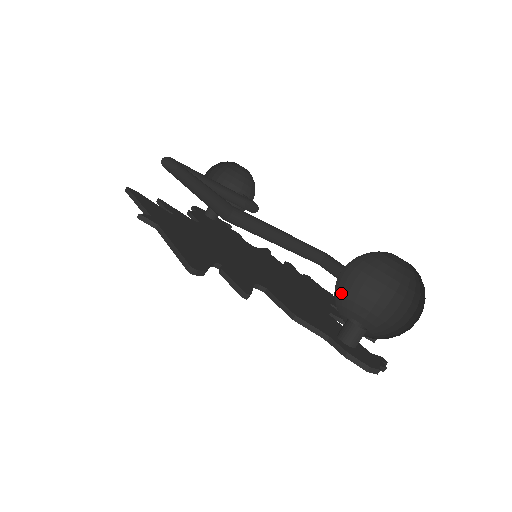
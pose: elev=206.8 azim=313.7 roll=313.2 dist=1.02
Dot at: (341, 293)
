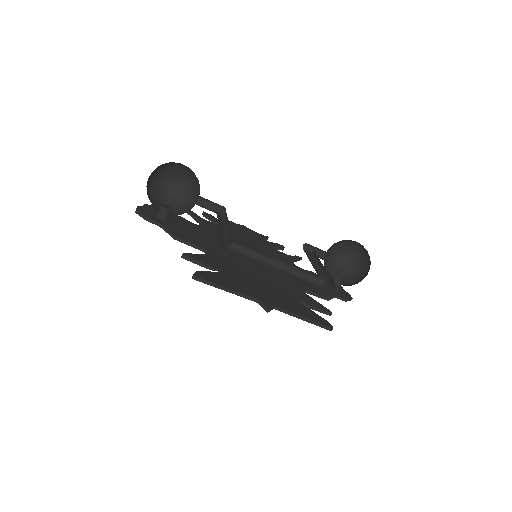
Dot at: occluded
